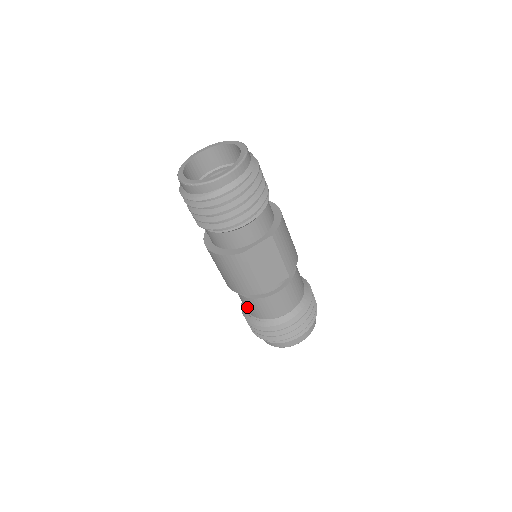
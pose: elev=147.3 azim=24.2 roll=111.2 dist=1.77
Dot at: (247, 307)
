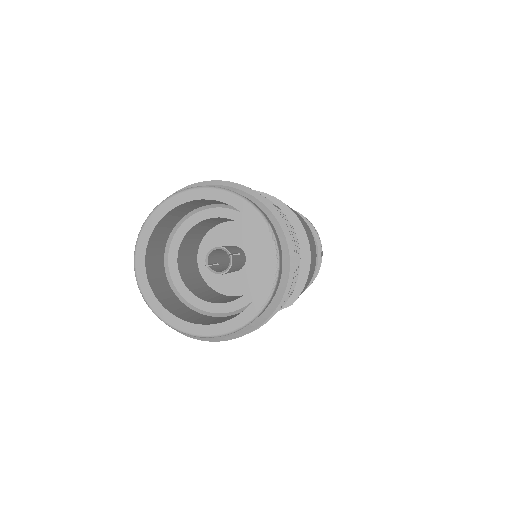
Dot at: occluded
